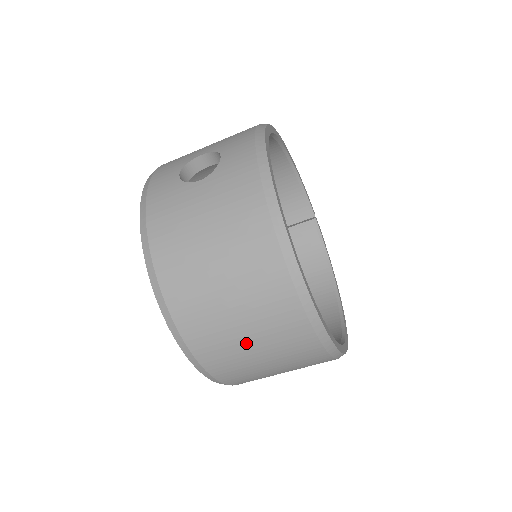
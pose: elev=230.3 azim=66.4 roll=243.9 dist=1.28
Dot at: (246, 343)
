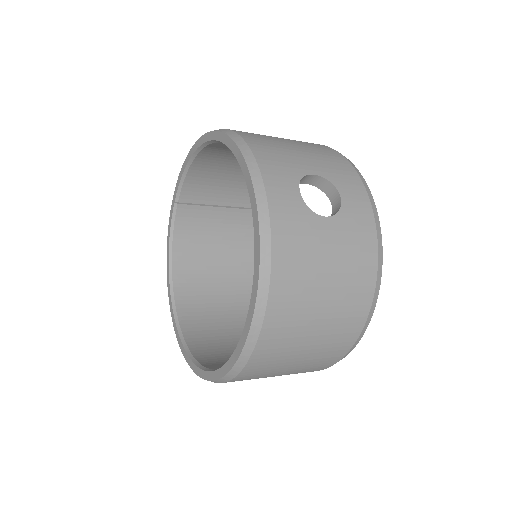
Dot at: (287, 368)
